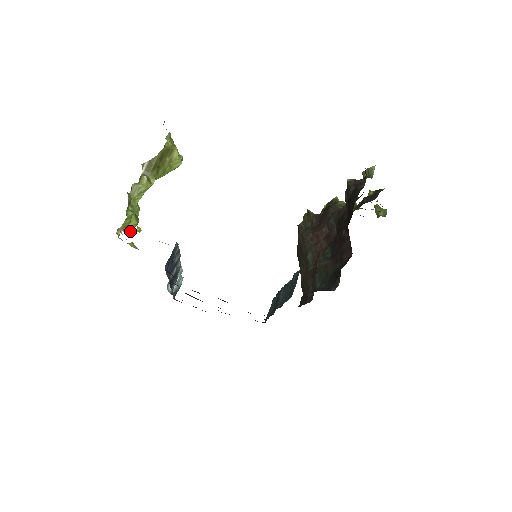
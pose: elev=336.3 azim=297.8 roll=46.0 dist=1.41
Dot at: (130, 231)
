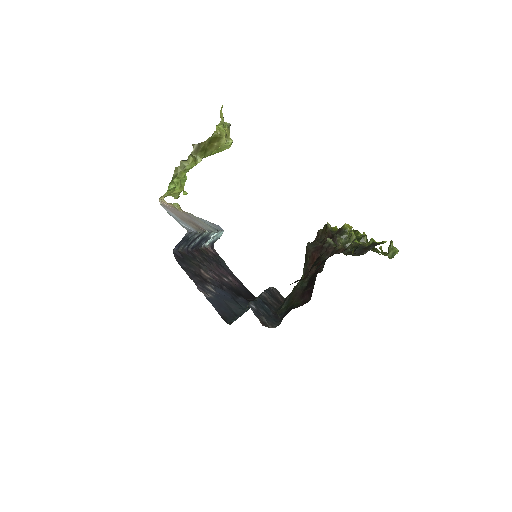
Dot at: (175, 195)
